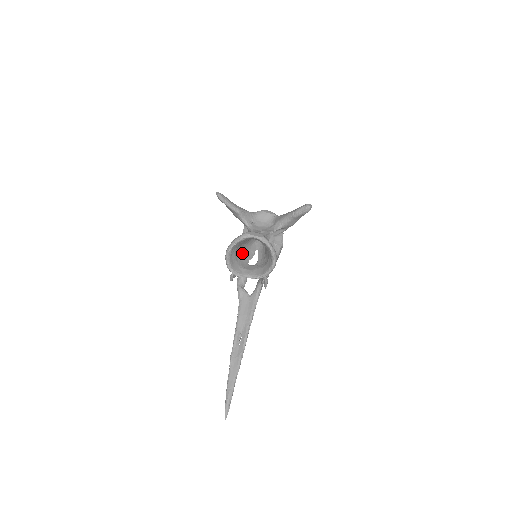
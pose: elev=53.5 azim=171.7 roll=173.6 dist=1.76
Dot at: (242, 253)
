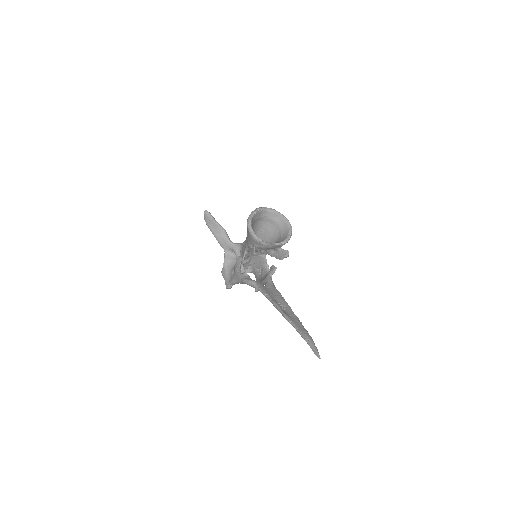
Dot at: occluded
